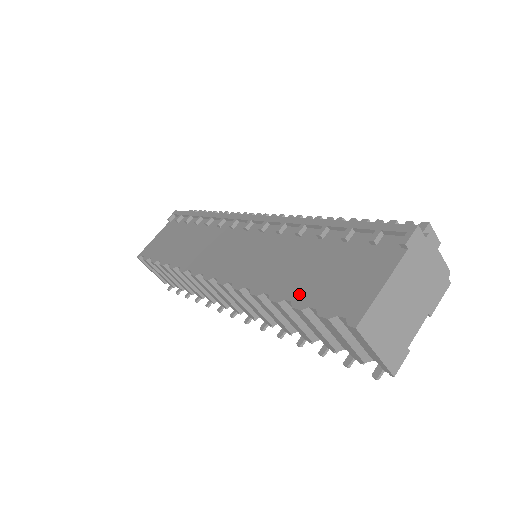
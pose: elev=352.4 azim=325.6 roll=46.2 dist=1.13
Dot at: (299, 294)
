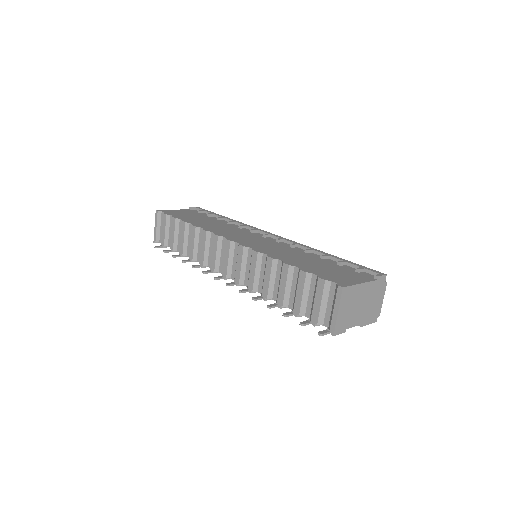
Dot at: (306, 268)
